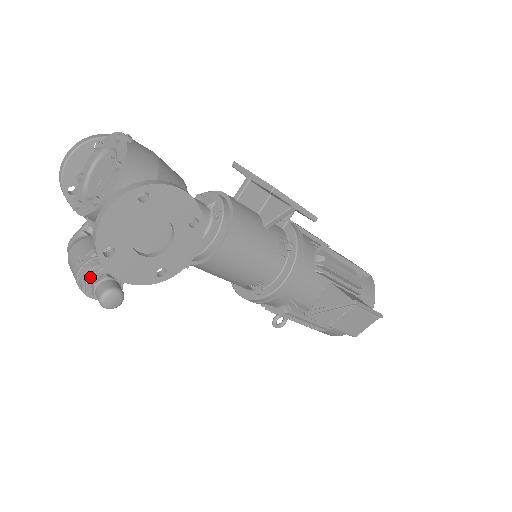
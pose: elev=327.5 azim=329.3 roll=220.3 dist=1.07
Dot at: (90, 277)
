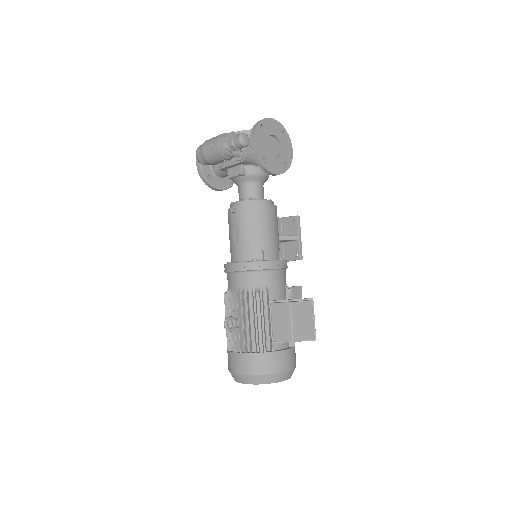
Dot at: (235, 134)
